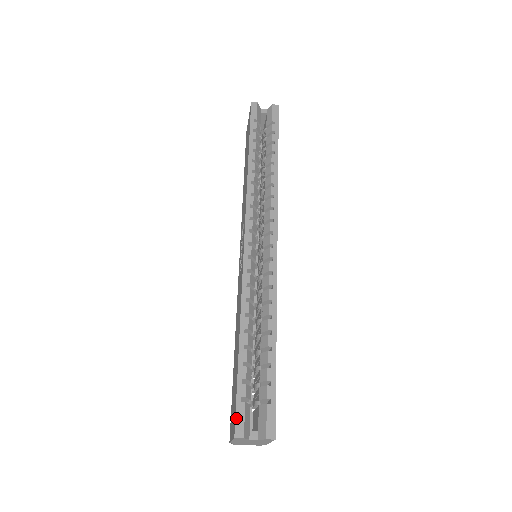
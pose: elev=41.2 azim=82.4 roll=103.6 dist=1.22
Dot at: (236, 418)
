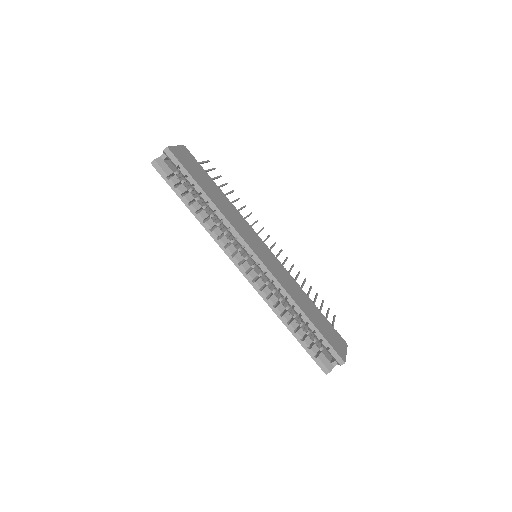
Dot at: occluded
